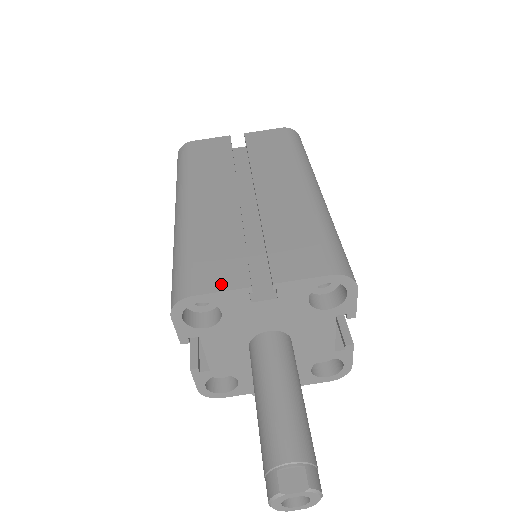
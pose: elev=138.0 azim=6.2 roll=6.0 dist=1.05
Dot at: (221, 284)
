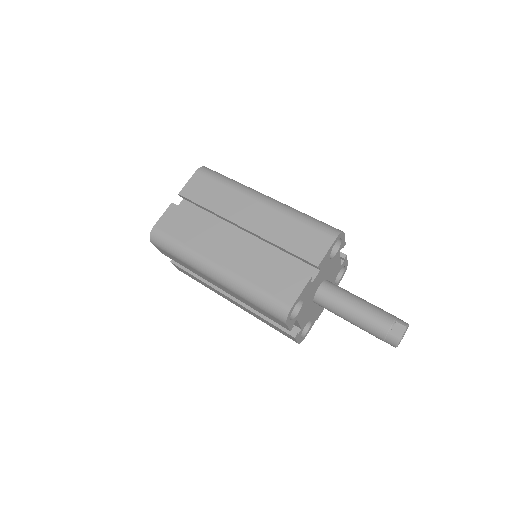
Dot at: (297, 289)
